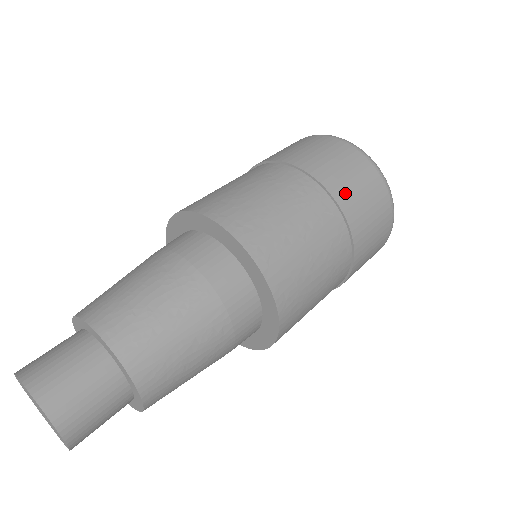
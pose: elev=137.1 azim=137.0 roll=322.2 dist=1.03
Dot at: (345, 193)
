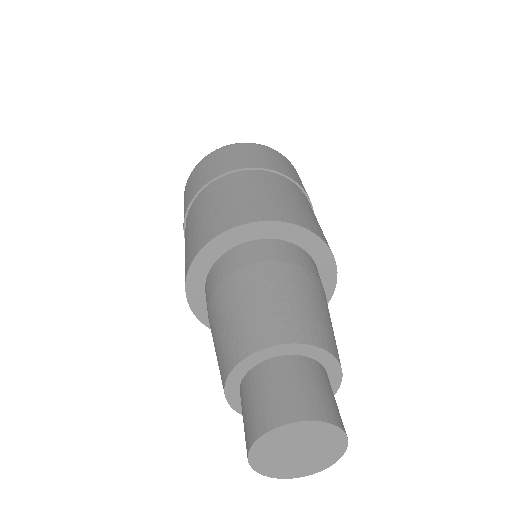
Dot at: occluded
